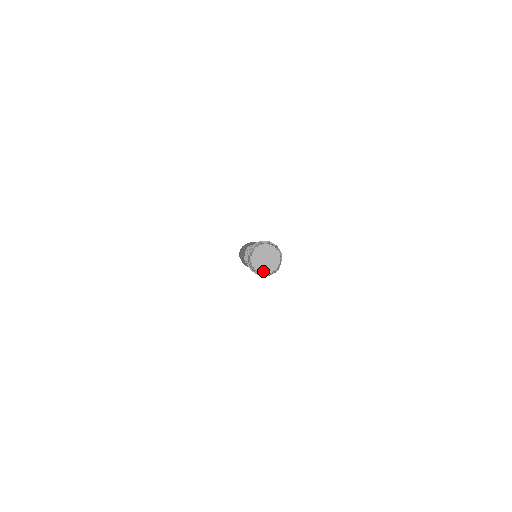
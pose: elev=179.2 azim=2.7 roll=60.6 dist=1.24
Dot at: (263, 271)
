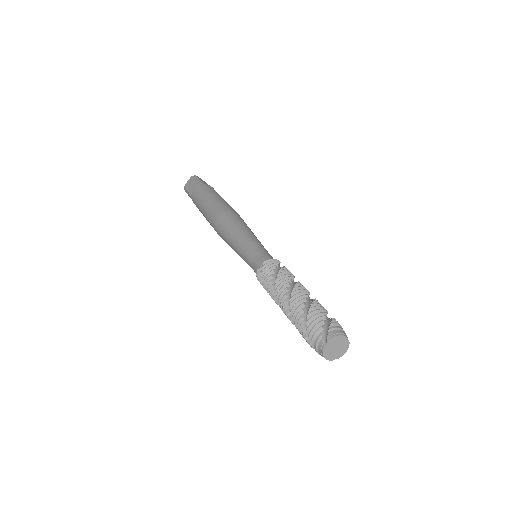
Dot at: (331, 359)
